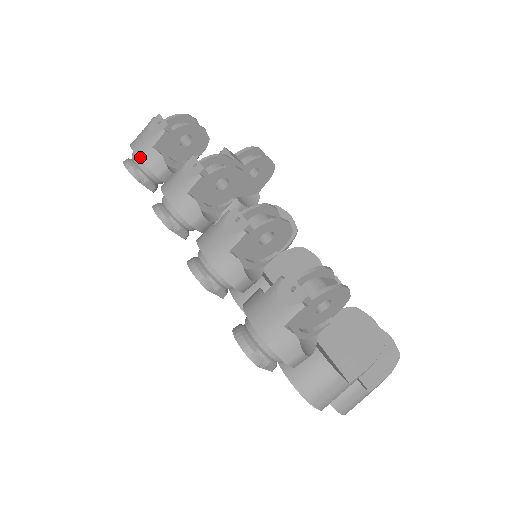
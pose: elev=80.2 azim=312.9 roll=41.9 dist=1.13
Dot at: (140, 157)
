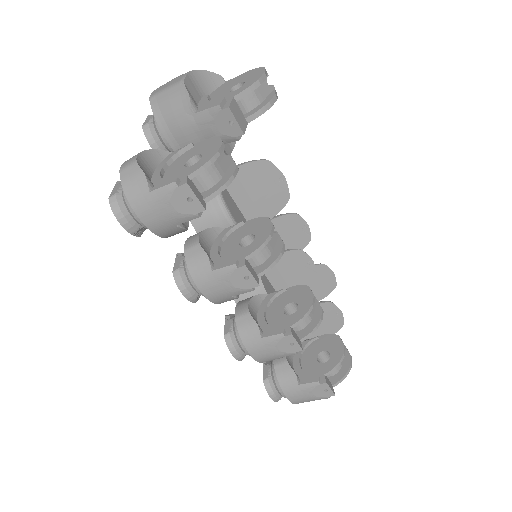
Dot at: (154, 231)
